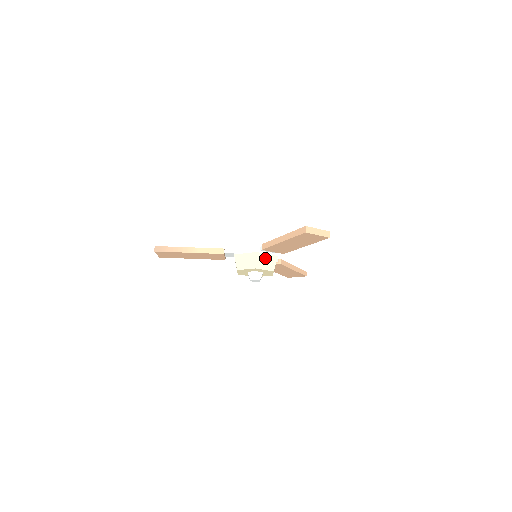
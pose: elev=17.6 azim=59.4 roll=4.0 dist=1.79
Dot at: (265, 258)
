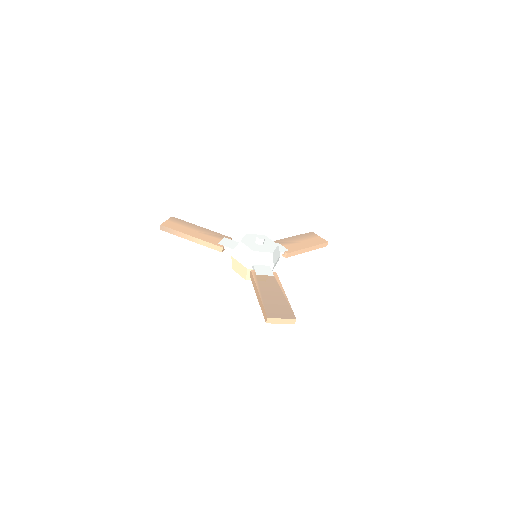
Dot at: occluded
